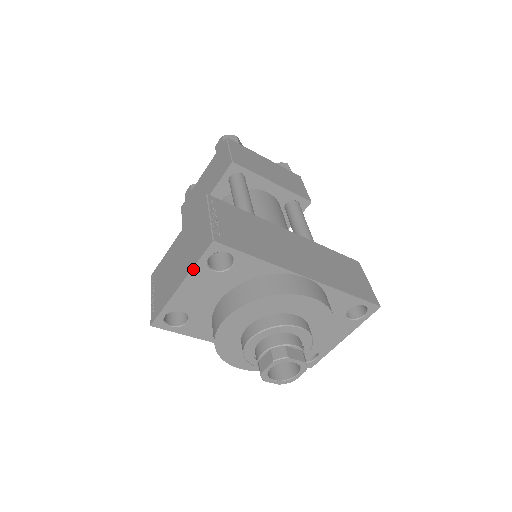
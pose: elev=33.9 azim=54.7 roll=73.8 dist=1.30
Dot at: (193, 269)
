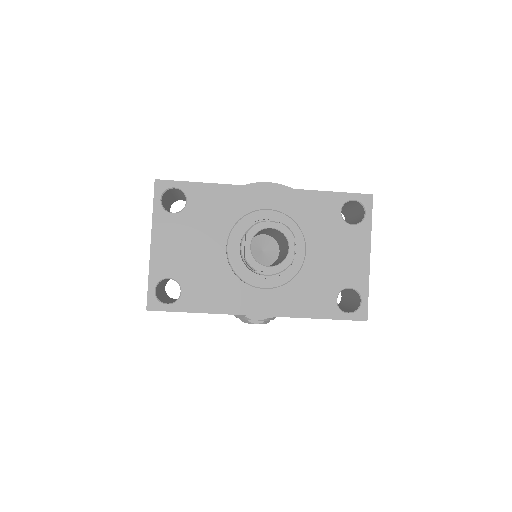
Dot at: (153, 218)
